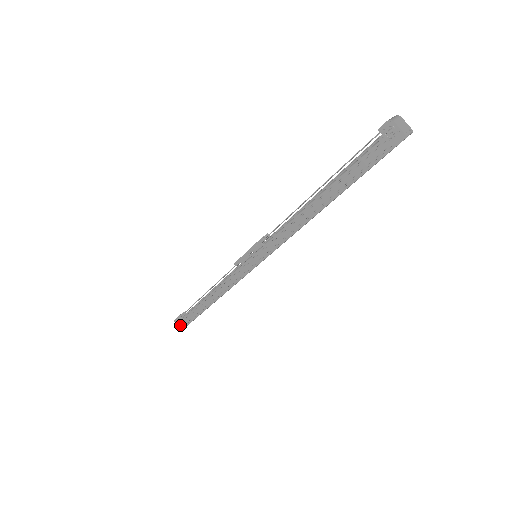
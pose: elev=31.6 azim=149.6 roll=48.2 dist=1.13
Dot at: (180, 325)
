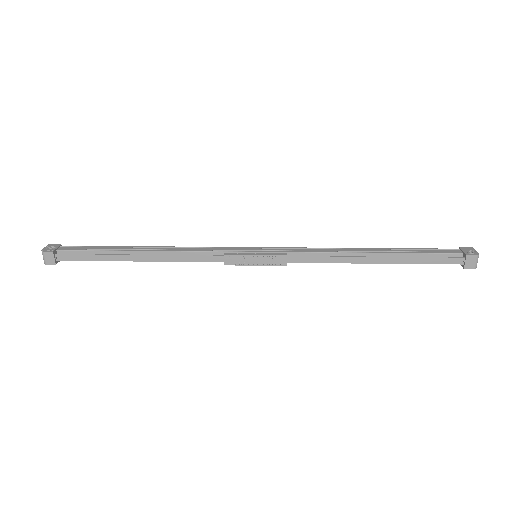
Dot at: occluded
